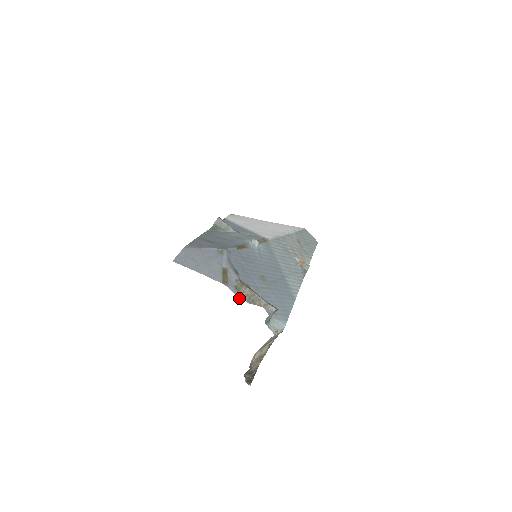
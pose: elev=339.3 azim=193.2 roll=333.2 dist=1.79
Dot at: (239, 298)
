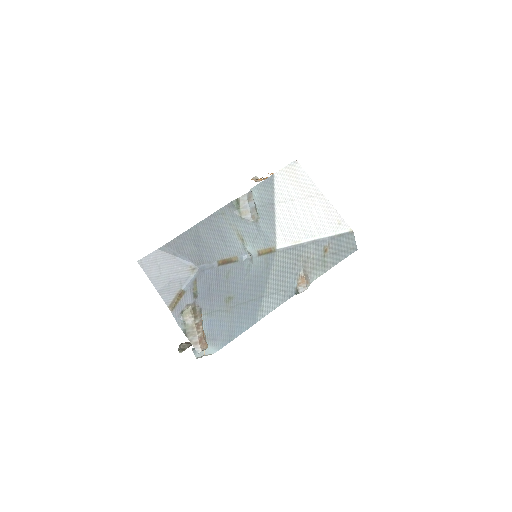
Dot at: (178, 323)
